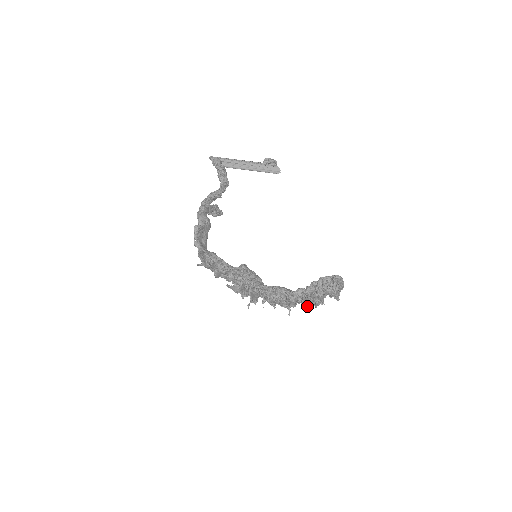
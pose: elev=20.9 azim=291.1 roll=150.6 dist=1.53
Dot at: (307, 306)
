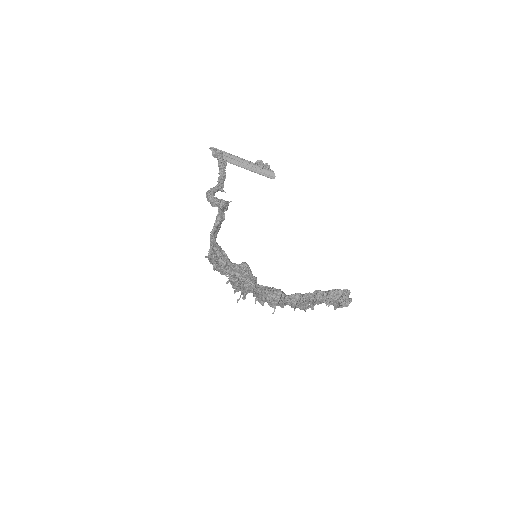
Dot at: (295, 308)
